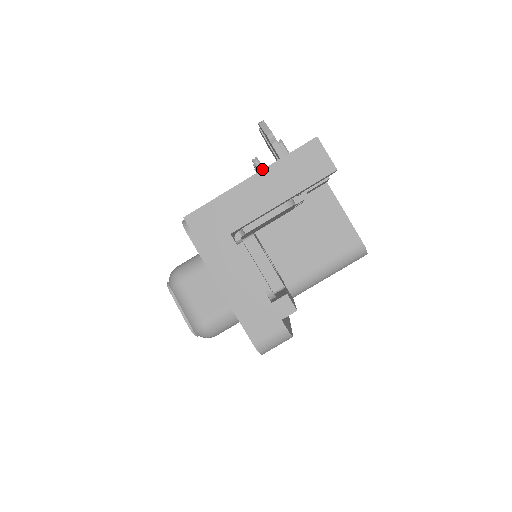
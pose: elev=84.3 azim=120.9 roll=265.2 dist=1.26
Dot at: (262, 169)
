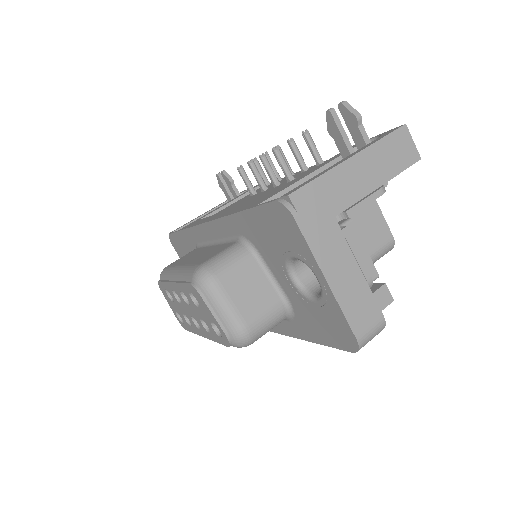
Dot at: (362, 149)
